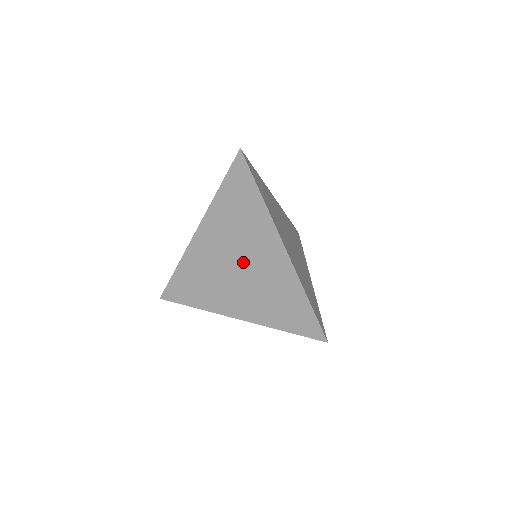
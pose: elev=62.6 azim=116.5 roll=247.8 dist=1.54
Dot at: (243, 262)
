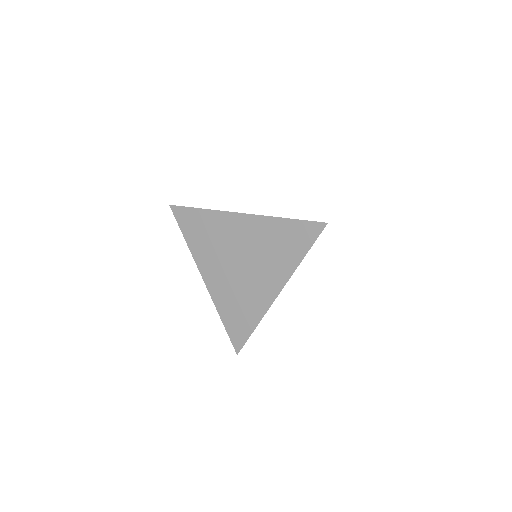
Dot at: (246, 266)
